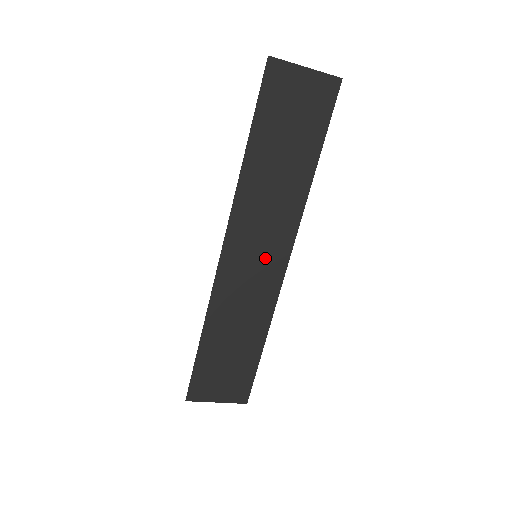
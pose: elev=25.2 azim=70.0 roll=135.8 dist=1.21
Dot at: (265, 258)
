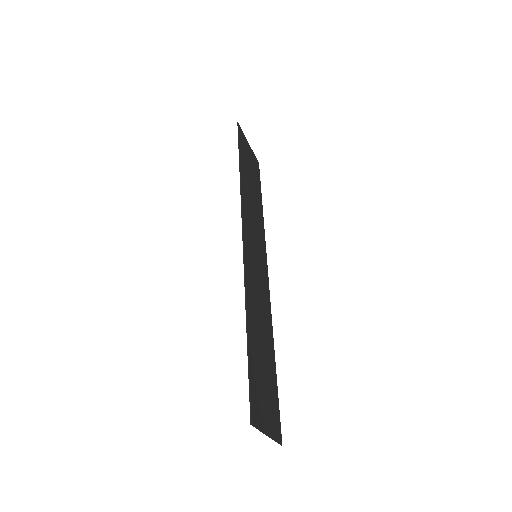
Dot at: (259, 261)
